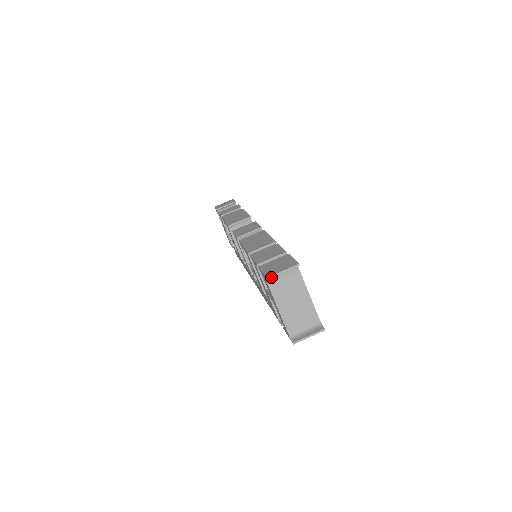
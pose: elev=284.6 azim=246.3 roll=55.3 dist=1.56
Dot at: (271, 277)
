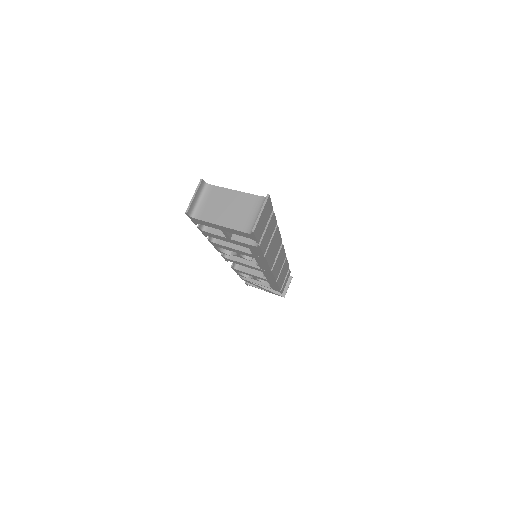
Dot at: (188, 209)
